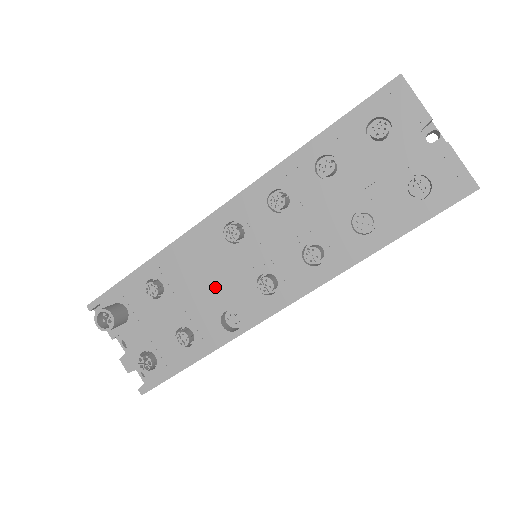
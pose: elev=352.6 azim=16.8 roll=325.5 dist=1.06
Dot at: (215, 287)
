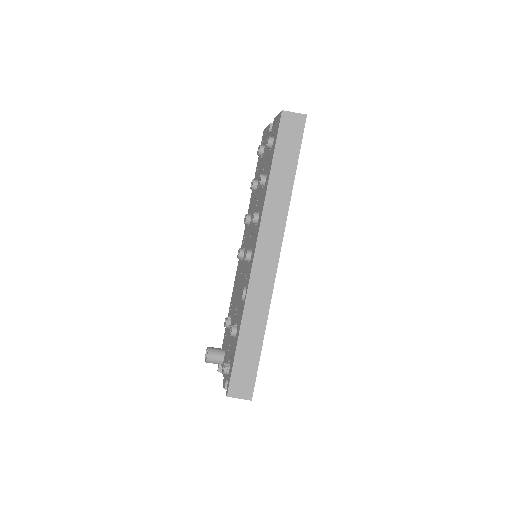
Dot at: (240, 287)
